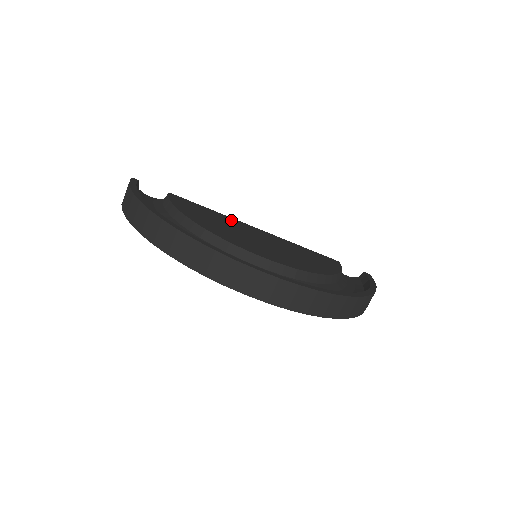
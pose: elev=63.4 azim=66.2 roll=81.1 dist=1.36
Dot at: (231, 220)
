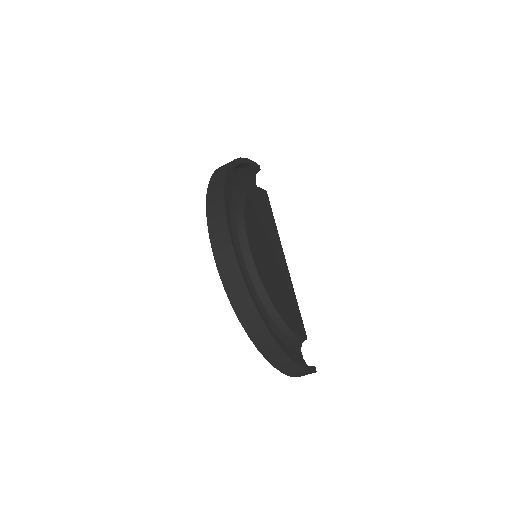
Dot at: (276, 237)
